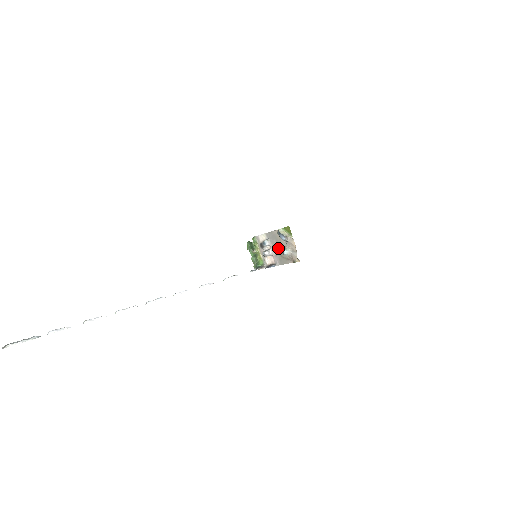
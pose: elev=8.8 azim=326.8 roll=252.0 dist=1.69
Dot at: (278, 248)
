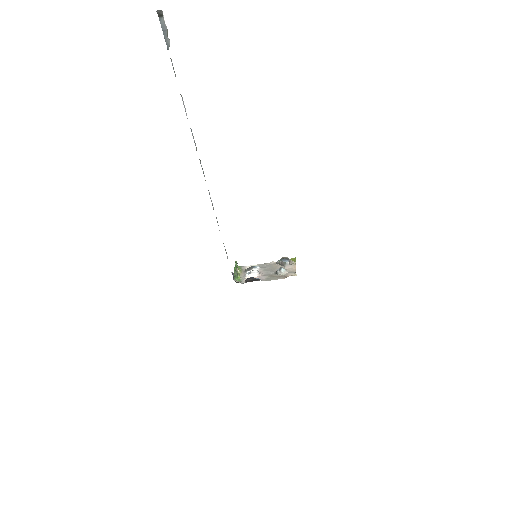
Dot at: (270, 271)
